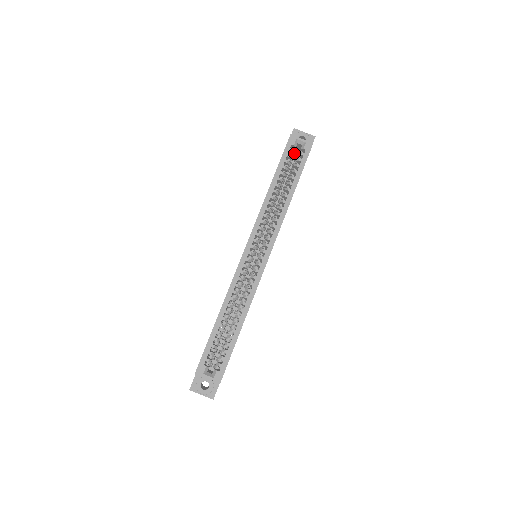
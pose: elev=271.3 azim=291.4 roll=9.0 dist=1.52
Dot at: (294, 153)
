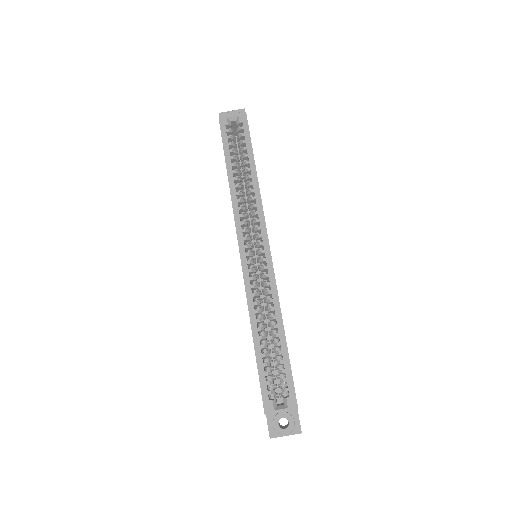
Dot at: (233, 134)
